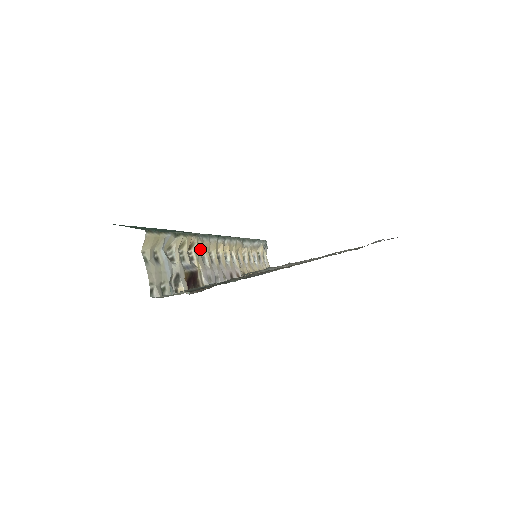
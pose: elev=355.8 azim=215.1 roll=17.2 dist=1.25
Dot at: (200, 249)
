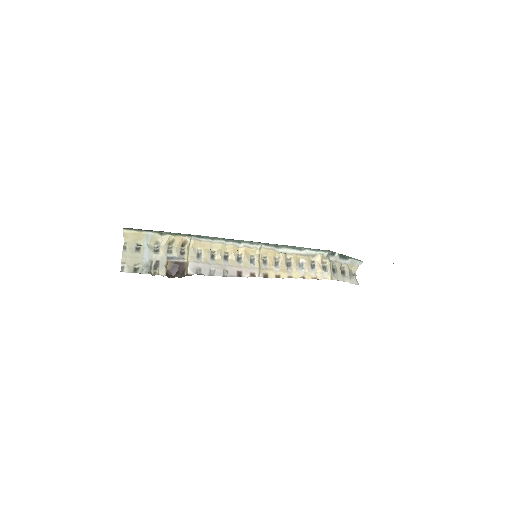
Dot at: (197, 247)
